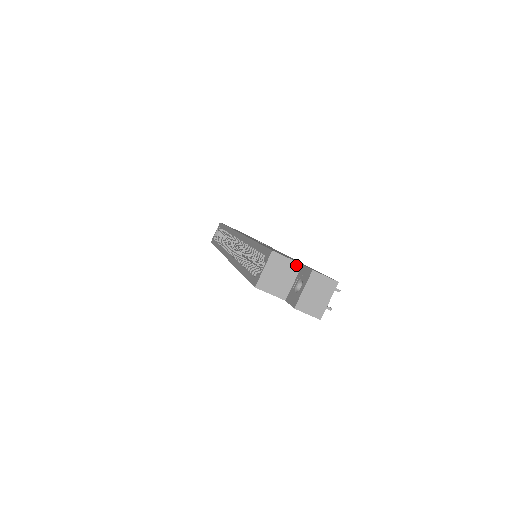
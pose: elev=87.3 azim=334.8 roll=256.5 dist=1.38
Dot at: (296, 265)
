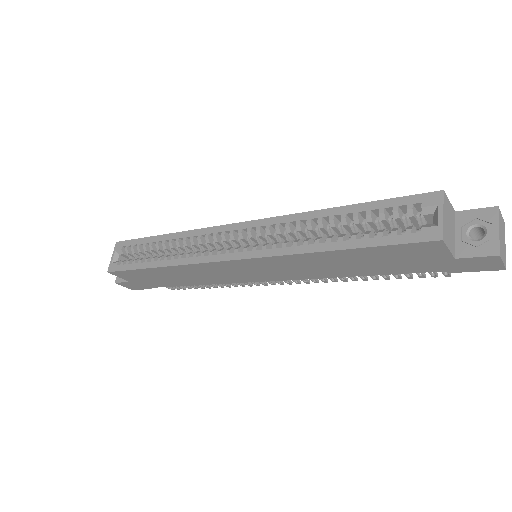
Dot at: (453, 212)
